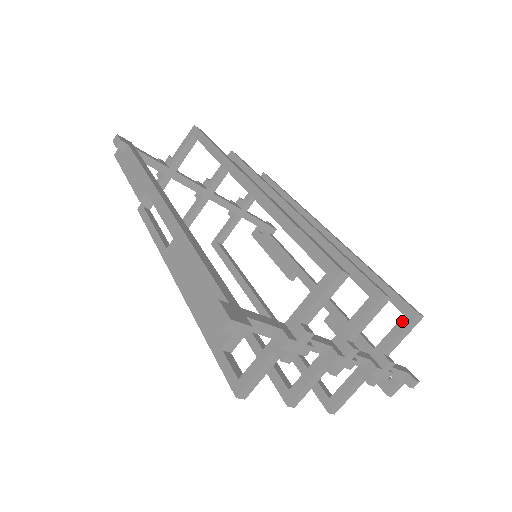
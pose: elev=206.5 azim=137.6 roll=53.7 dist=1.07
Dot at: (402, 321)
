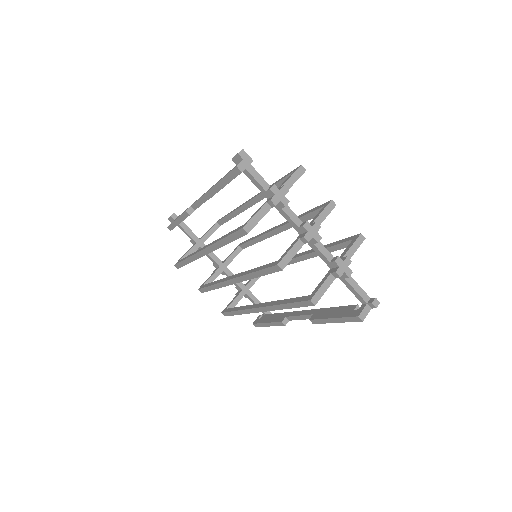
Dot at: (352, 241)
